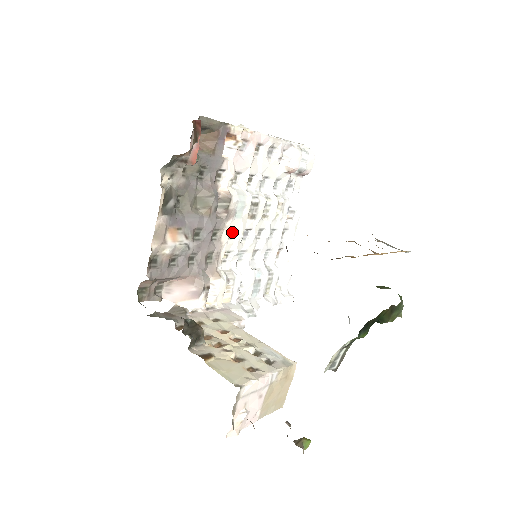
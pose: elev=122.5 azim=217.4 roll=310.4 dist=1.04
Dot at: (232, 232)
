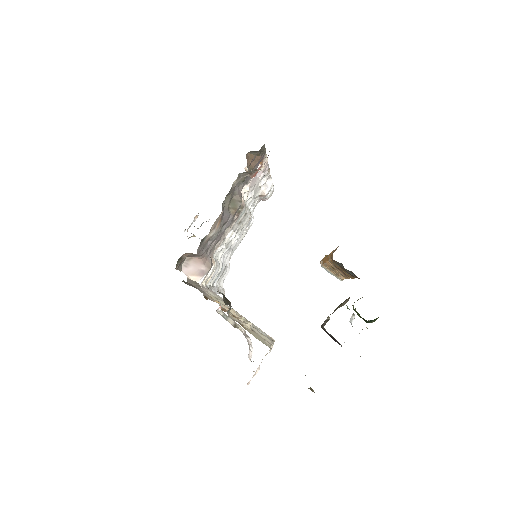
Dot at: occluded
